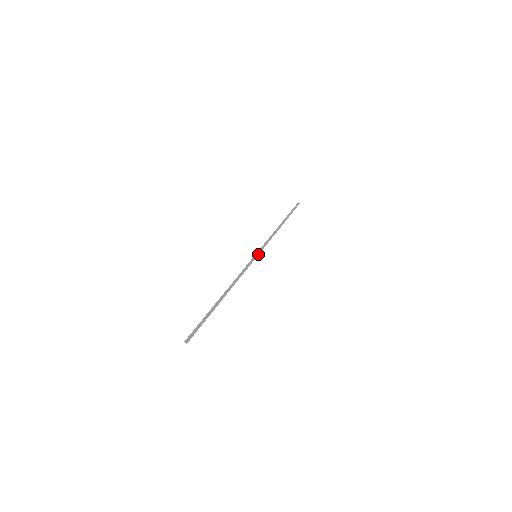
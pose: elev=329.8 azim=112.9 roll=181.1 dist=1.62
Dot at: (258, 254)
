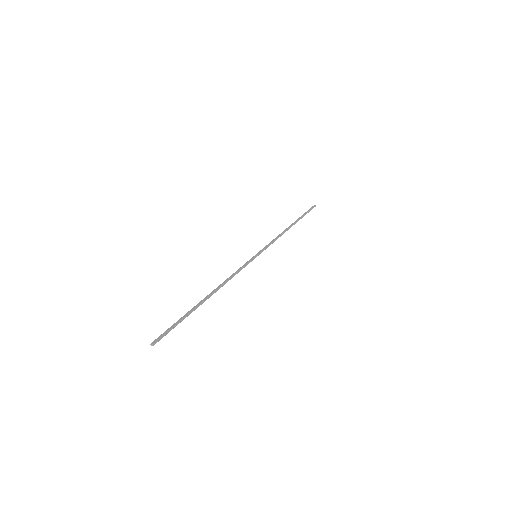
Dot at: (259, 254)
